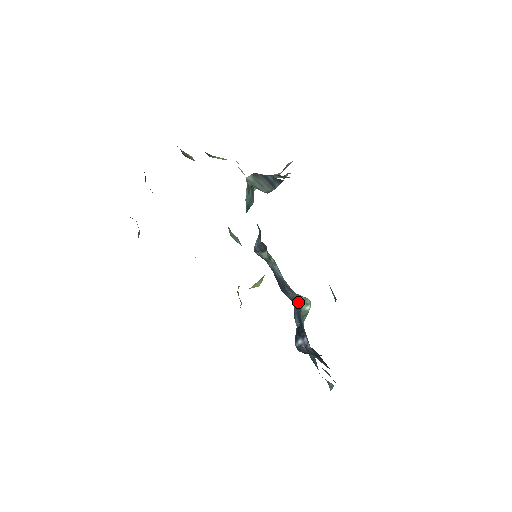
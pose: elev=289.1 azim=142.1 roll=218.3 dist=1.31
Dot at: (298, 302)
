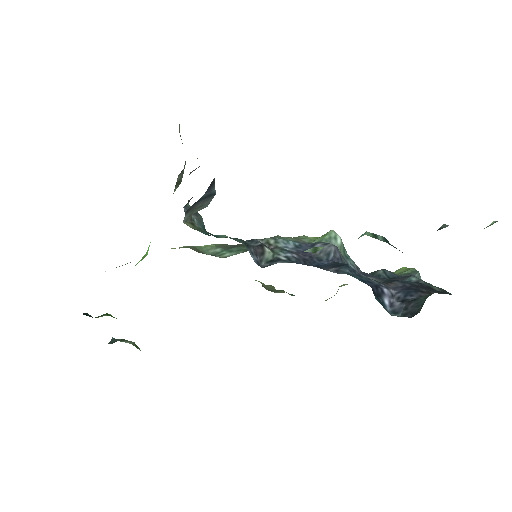
Dot at: (334, 254)
